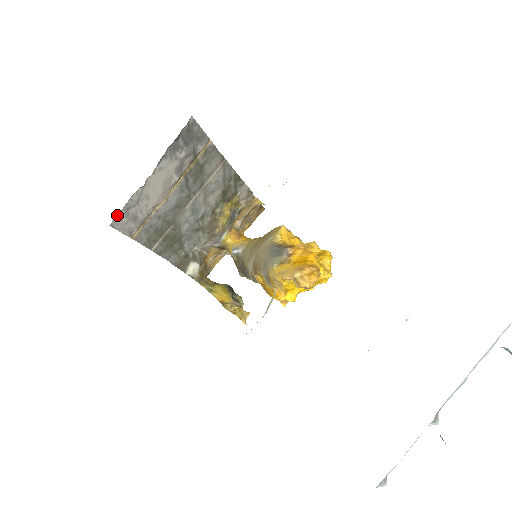
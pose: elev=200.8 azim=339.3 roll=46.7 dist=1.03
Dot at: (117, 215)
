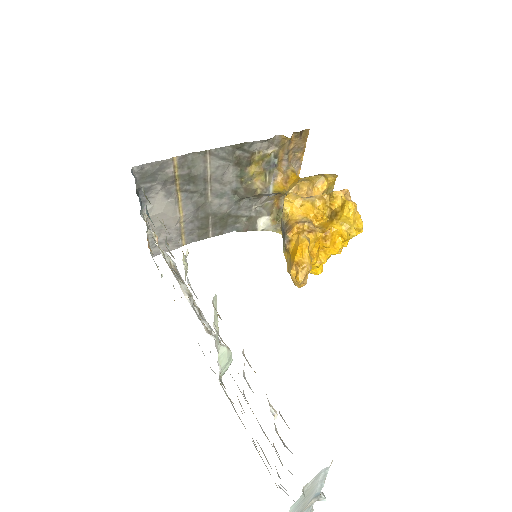
Dot at: (152, 249)
